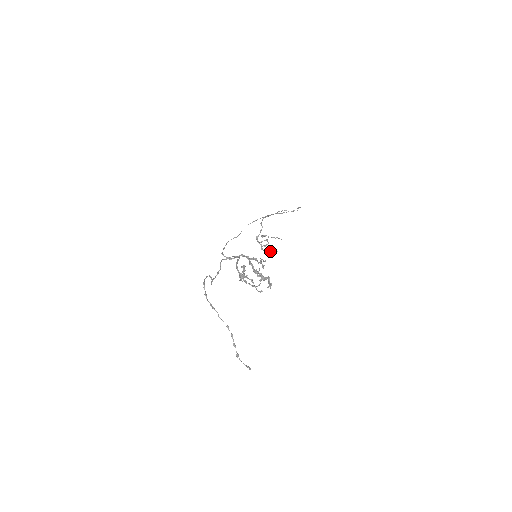
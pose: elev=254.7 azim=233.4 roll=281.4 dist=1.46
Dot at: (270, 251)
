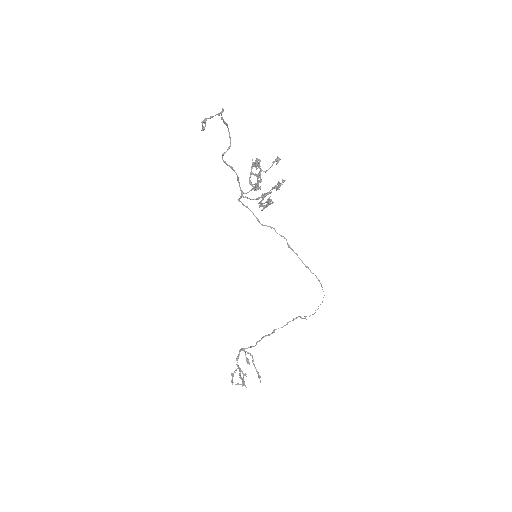
Dot at: (241, 377)
